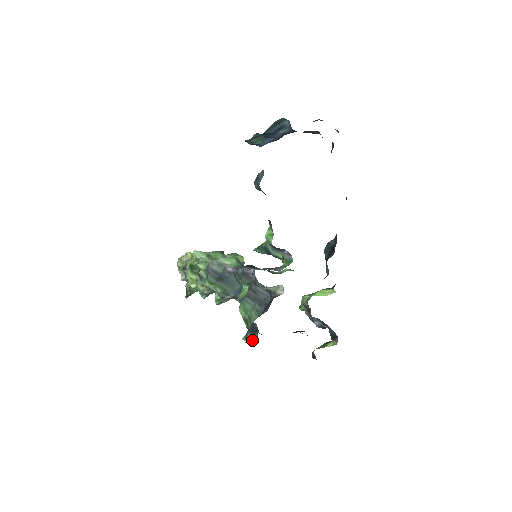
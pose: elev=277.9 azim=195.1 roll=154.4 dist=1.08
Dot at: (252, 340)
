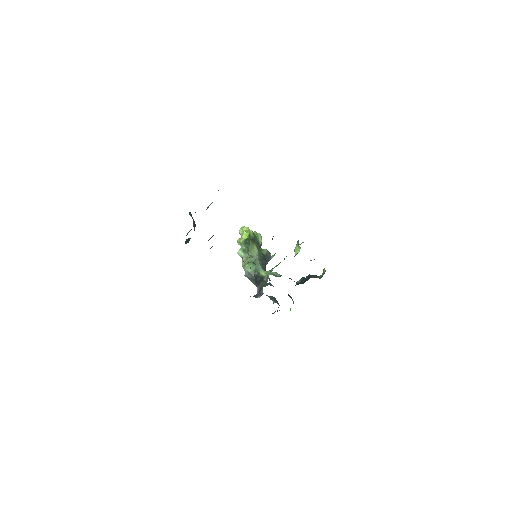
Dot at: (293, 301)
